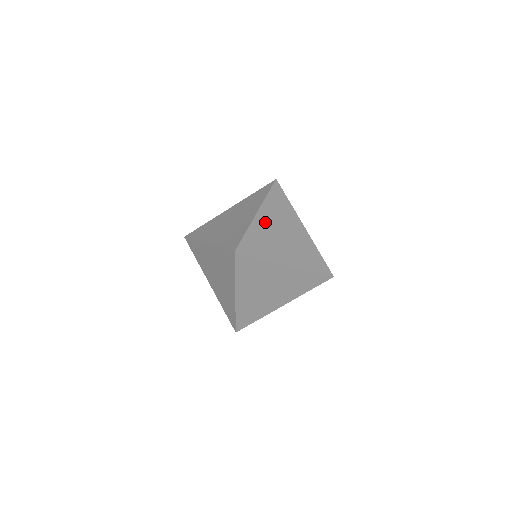
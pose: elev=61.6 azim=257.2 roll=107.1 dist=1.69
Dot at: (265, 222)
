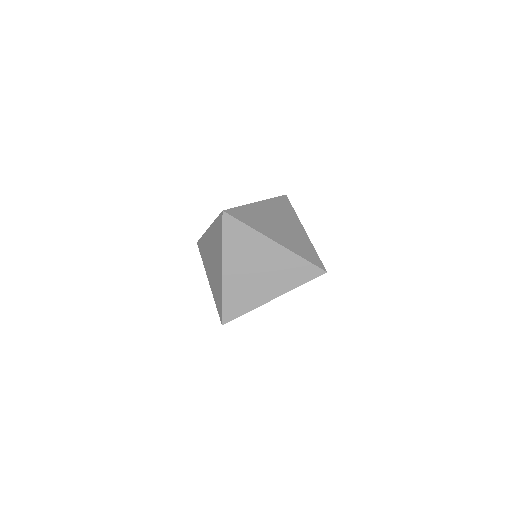
Dot at: (234, 274)
